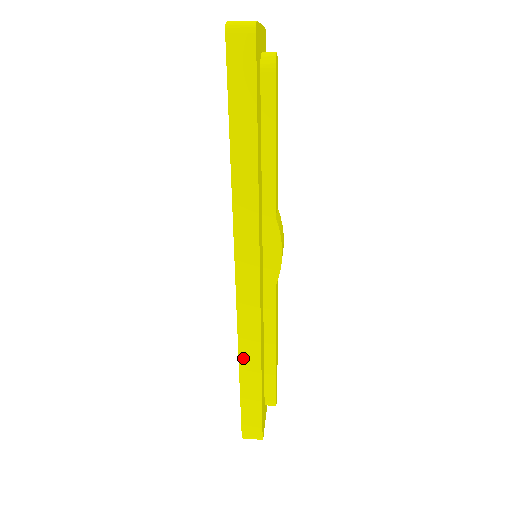
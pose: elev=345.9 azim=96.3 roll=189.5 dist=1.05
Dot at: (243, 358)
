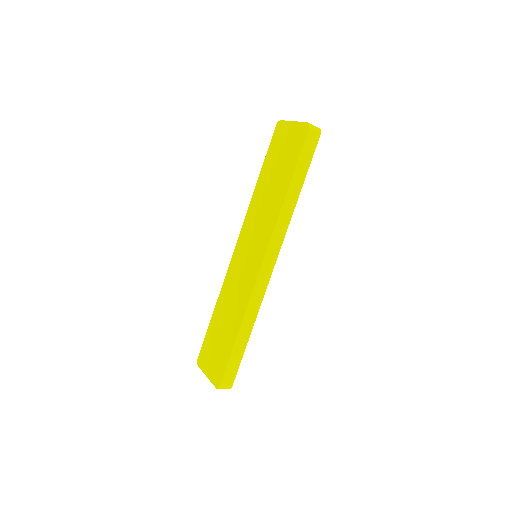
Dot at: (244, 322)
